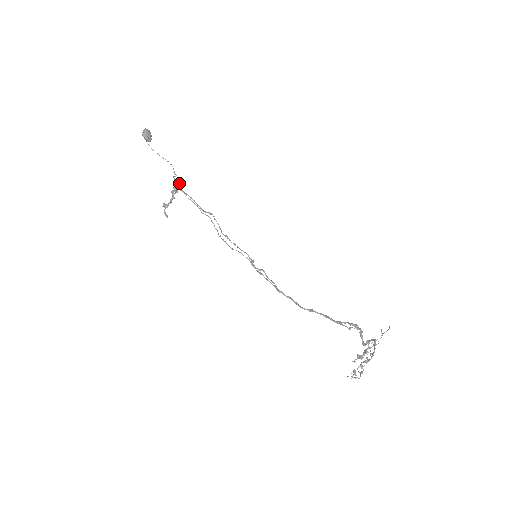
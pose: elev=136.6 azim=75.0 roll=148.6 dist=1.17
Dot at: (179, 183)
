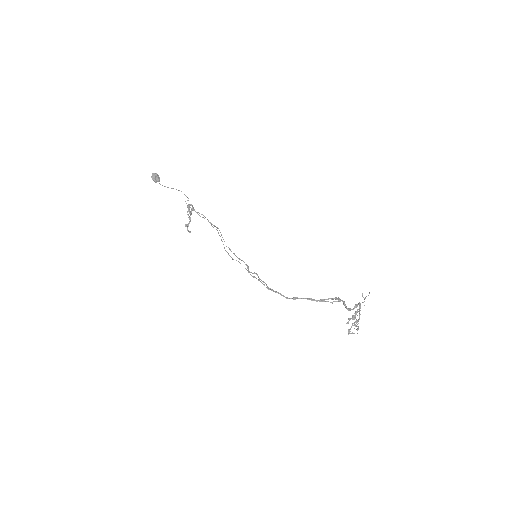
Dot at: (191, 205)
